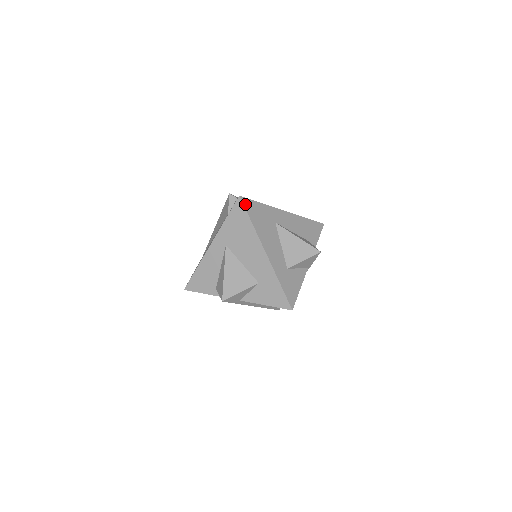
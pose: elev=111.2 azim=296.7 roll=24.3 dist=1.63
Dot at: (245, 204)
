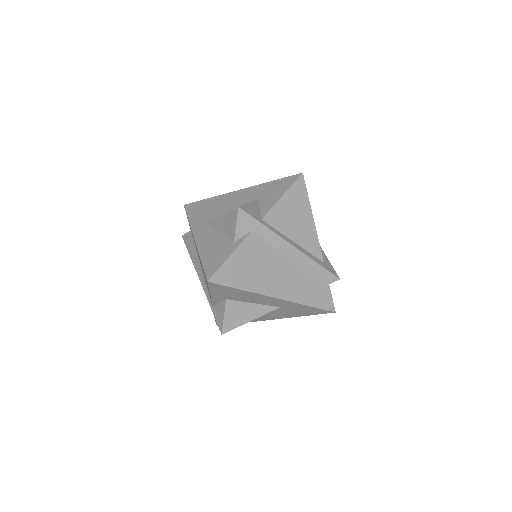
Dot at: (193, 204)
